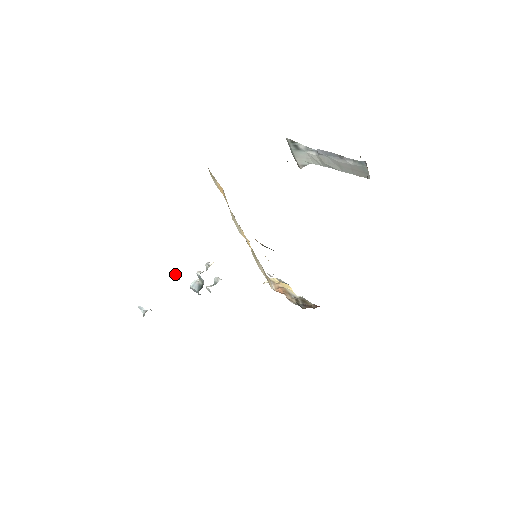
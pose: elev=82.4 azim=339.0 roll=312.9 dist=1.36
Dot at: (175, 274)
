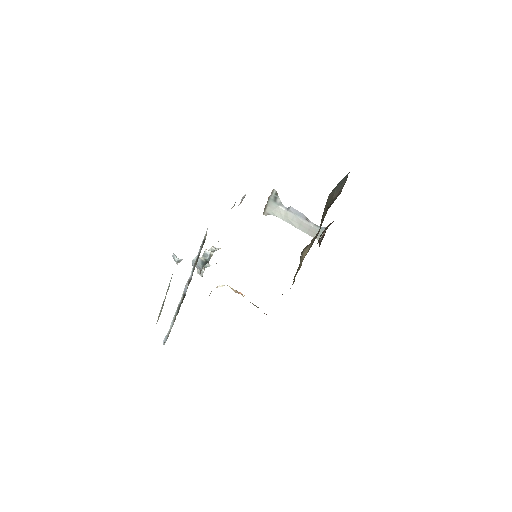
Dot at: occluded
